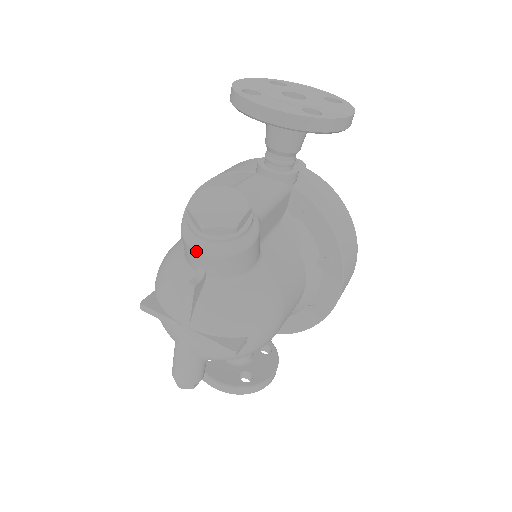
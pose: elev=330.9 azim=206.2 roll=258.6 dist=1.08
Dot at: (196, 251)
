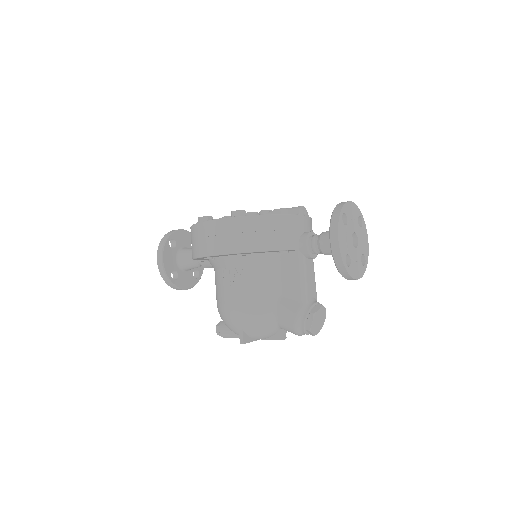
Dot at: occluded
